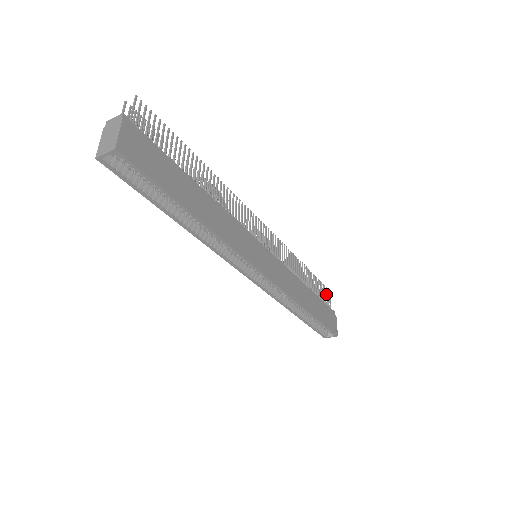
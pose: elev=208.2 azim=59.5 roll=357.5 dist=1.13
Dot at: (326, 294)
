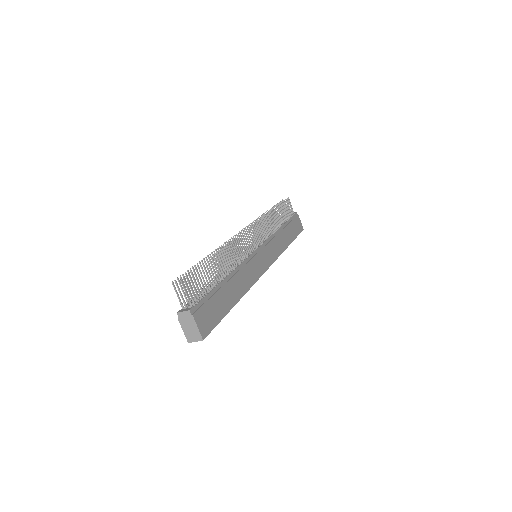
Dot at: (288, 205)
